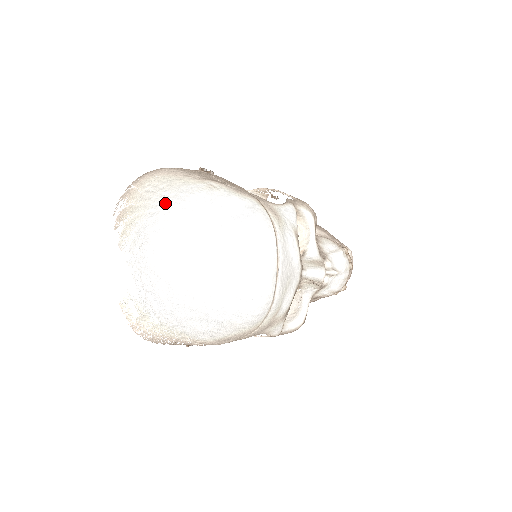
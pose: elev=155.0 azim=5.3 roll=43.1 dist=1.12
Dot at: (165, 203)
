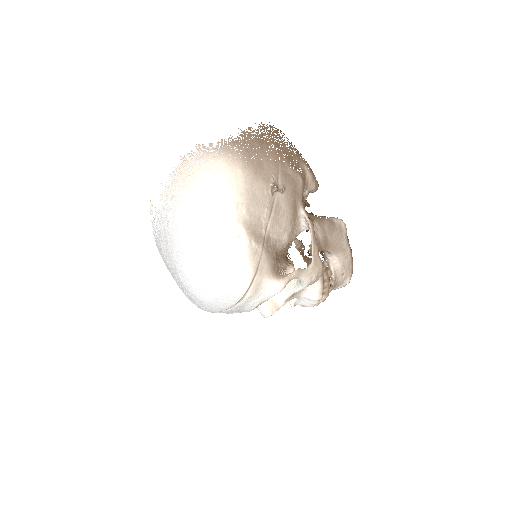
Dot at: (198, 216)
